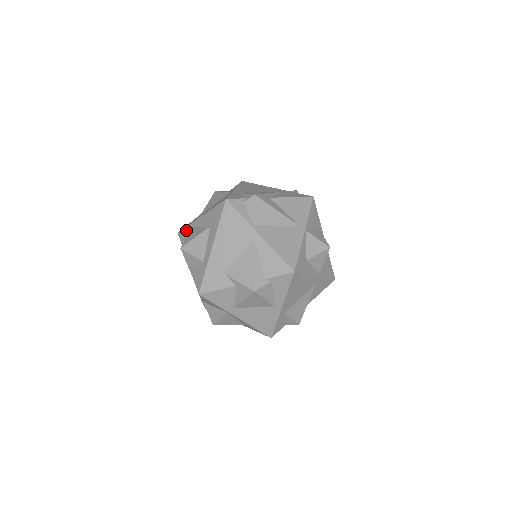
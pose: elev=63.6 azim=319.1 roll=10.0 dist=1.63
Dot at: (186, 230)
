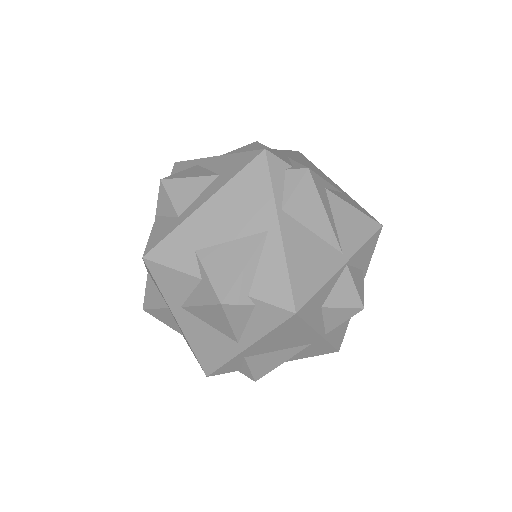
Dot at: (187, 164)
